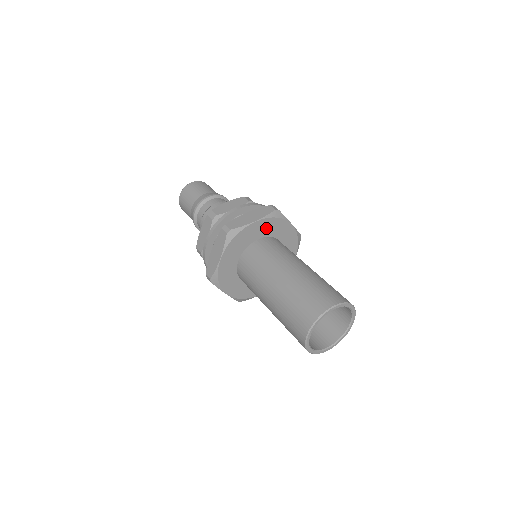
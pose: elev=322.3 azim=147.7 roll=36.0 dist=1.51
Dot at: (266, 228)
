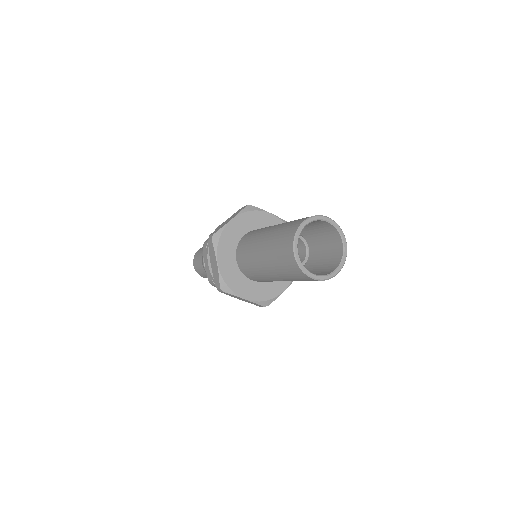
Dot at: (247, 223)
